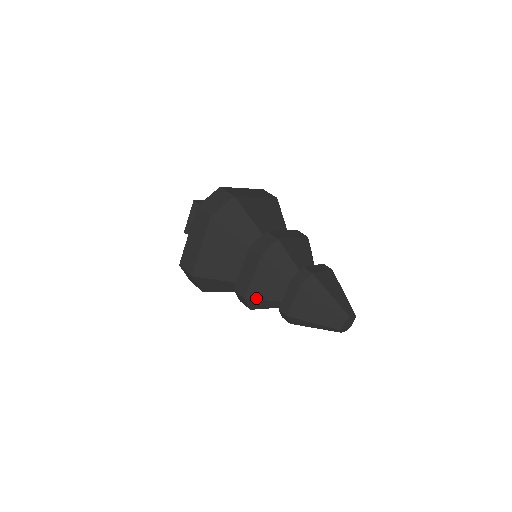
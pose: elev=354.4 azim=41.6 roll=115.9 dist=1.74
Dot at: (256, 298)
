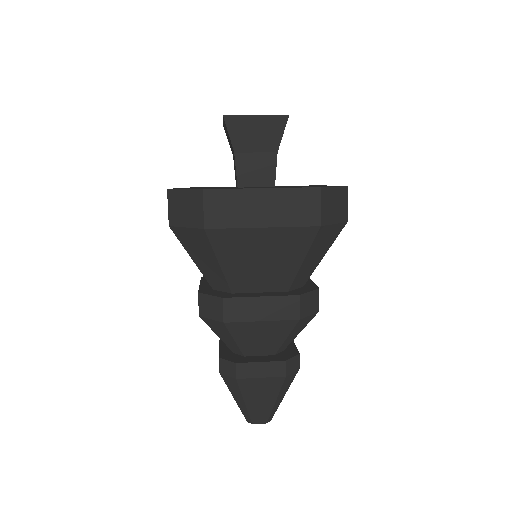
Dot at: occluded
